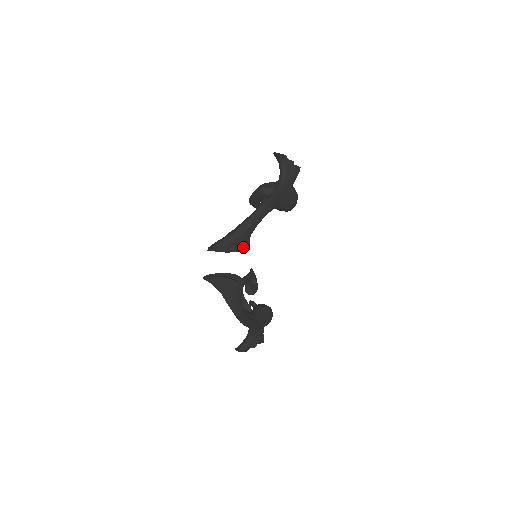
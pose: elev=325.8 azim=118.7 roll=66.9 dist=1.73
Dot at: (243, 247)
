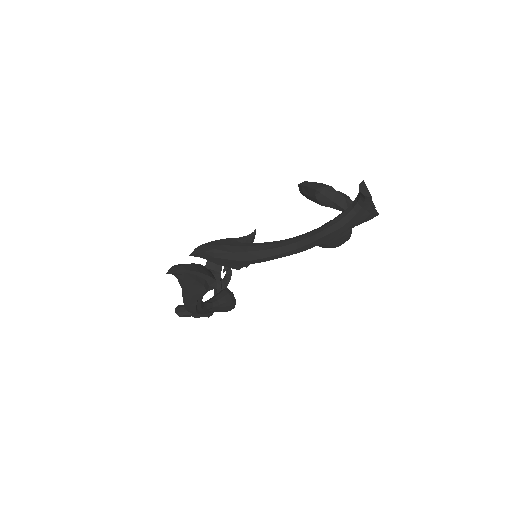
Dot at: (237, 269)
